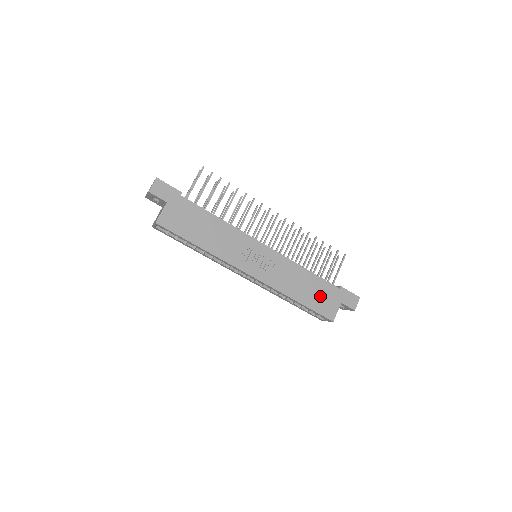
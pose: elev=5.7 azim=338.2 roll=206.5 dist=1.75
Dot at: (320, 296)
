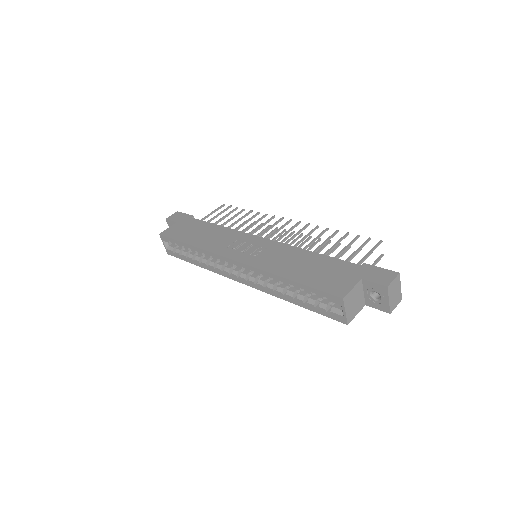
Dot at: (326, 273)
